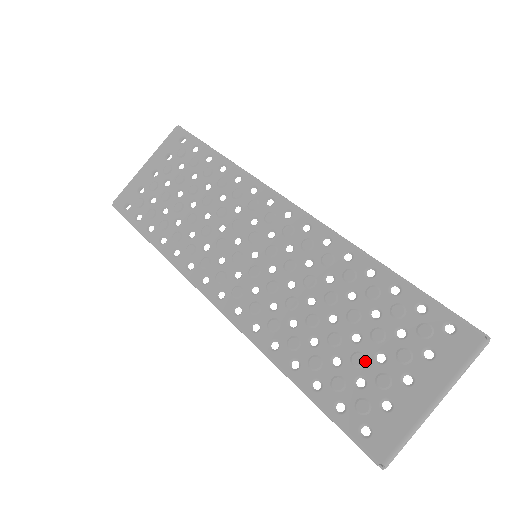
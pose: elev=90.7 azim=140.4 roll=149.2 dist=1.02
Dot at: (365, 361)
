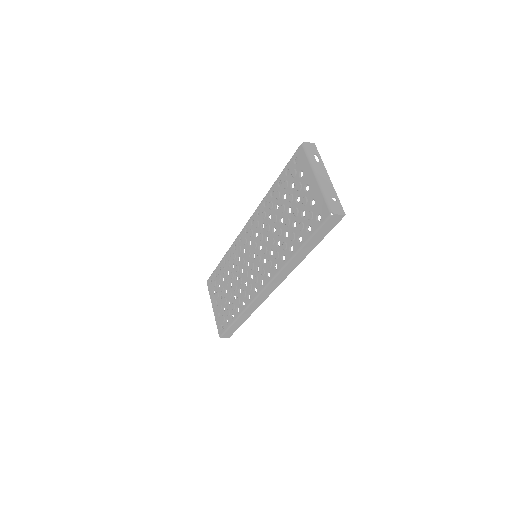
Dot at: (297, 208)
